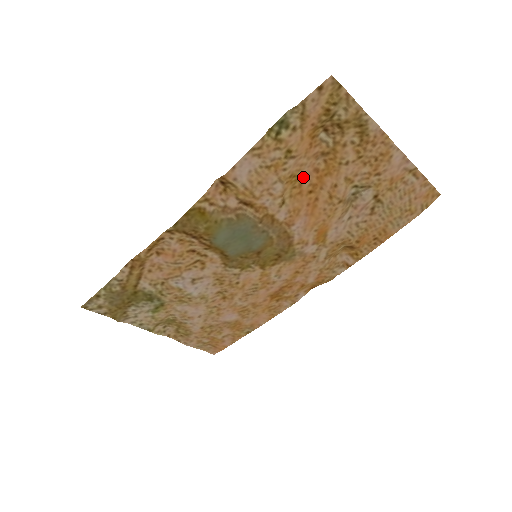
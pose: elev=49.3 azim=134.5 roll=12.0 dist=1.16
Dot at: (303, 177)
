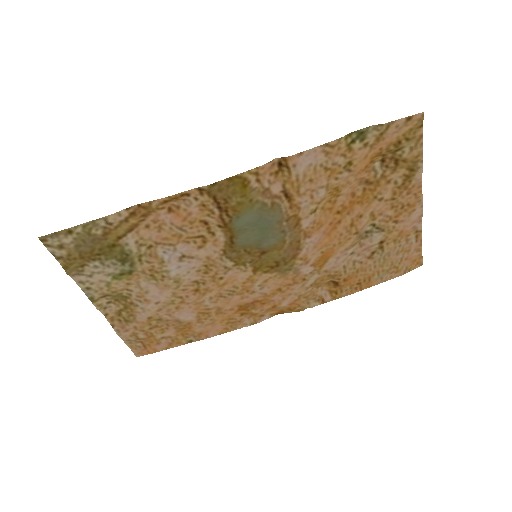
Dot at: (341, 195)
